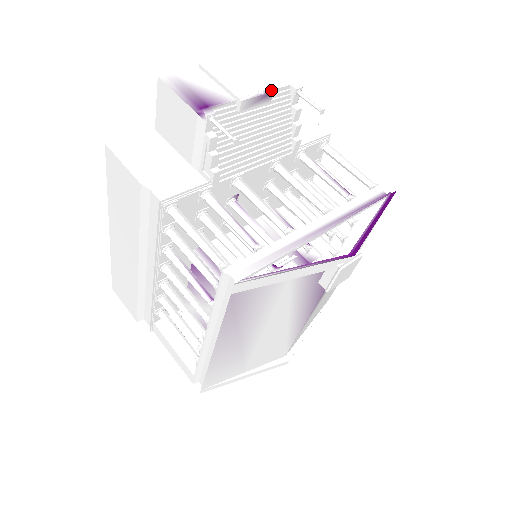
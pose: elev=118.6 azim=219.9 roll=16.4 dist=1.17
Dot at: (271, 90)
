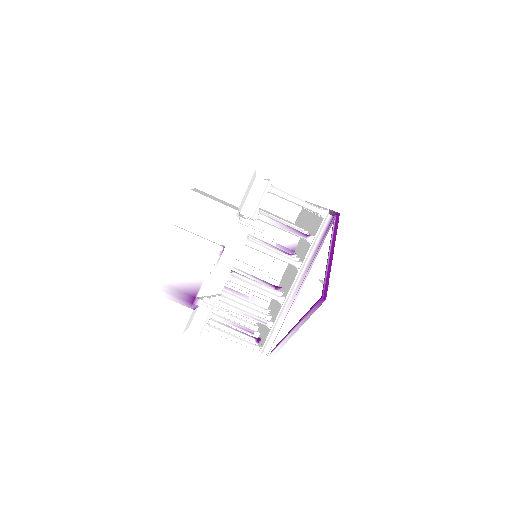
Dot at: (222, 248)
